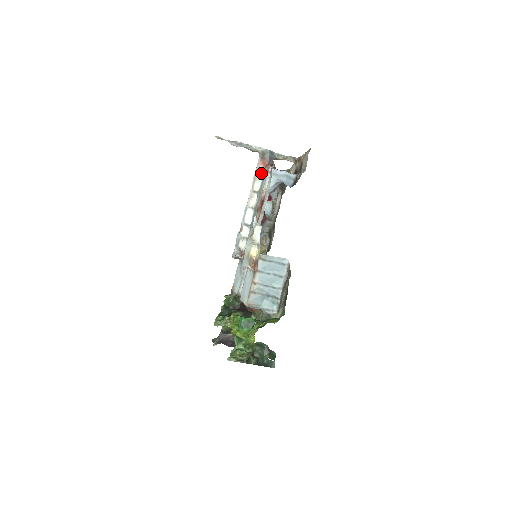
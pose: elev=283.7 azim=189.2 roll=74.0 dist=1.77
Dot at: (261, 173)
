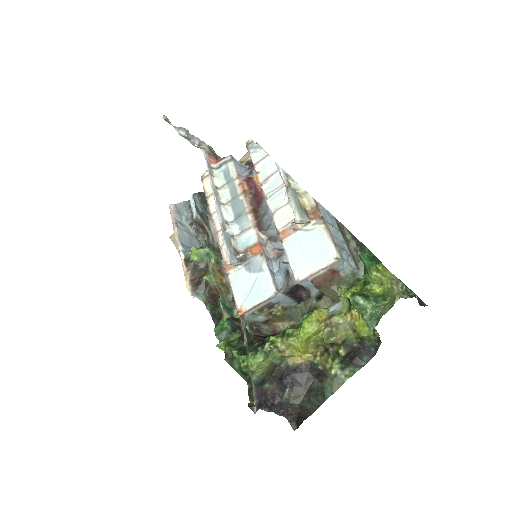
Dot at: (214, 170)
